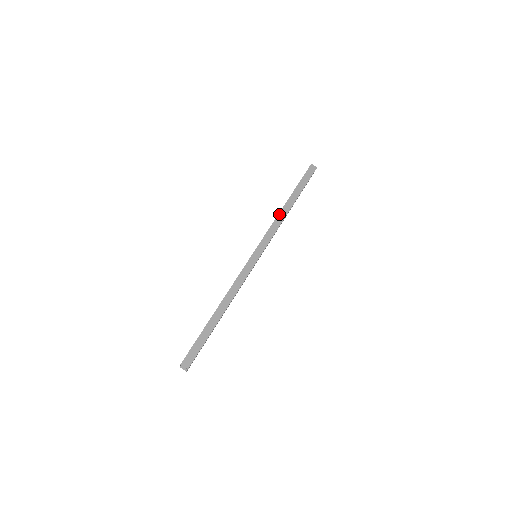
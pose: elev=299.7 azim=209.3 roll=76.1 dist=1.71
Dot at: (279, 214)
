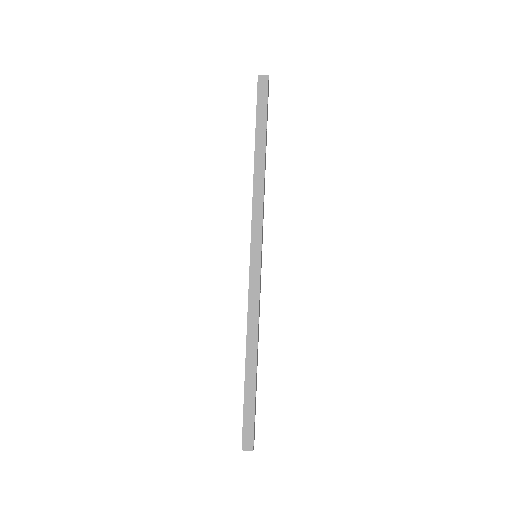
Dot at: (254, 181)
